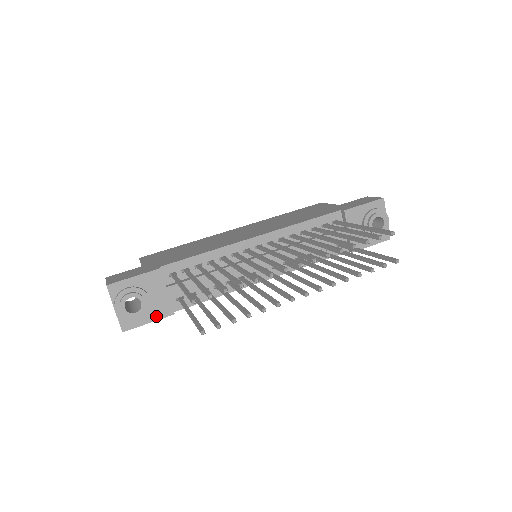
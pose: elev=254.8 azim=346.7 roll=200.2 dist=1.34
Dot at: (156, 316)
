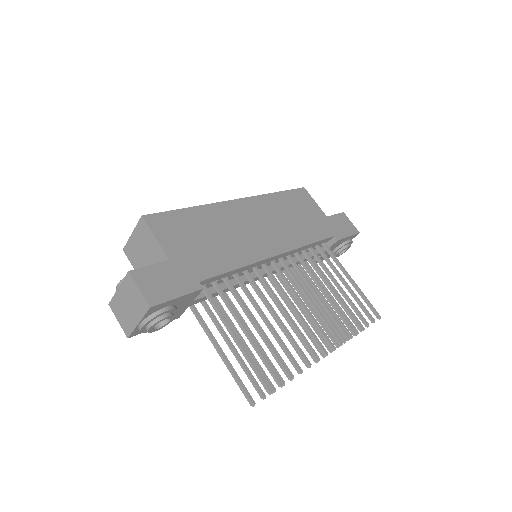
Dot at: occluded
